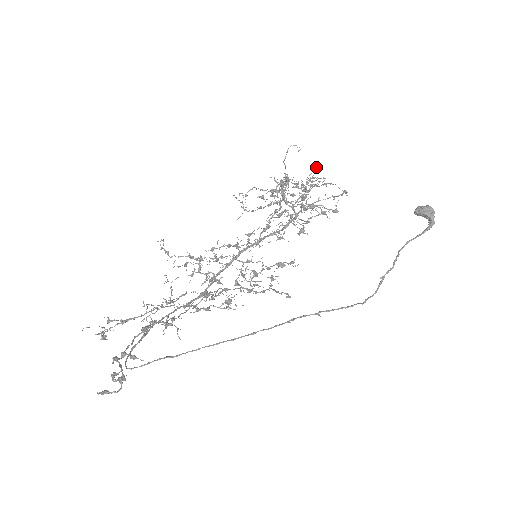
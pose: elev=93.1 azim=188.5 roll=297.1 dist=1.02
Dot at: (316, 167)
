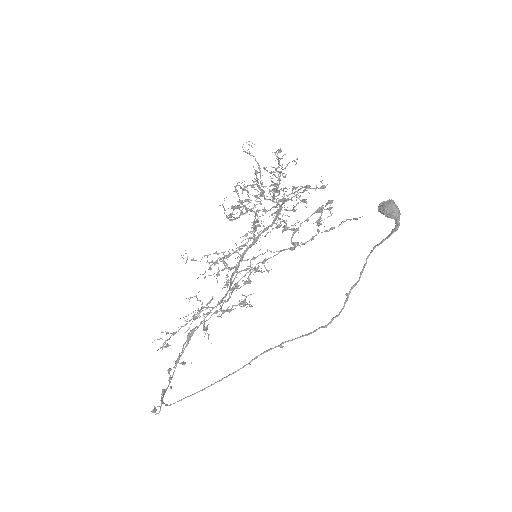
Dot at: occluded
